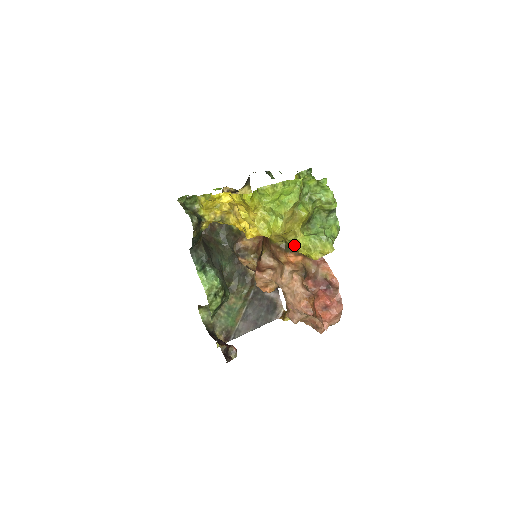
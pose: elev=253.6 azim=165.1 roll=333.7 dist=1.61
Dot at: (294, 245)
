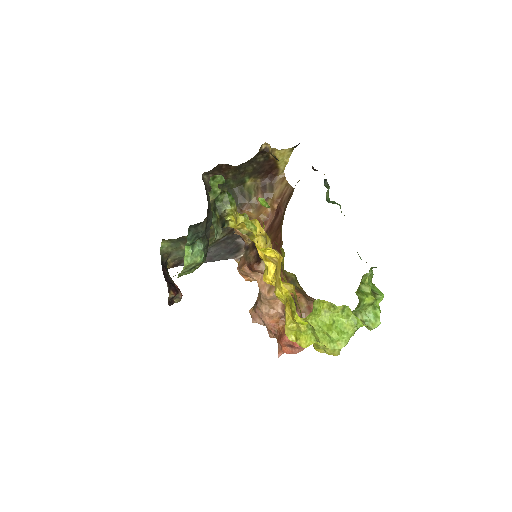
Dot at: occluded
